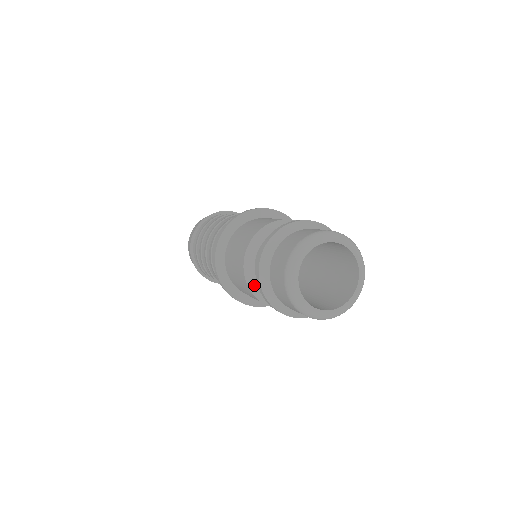
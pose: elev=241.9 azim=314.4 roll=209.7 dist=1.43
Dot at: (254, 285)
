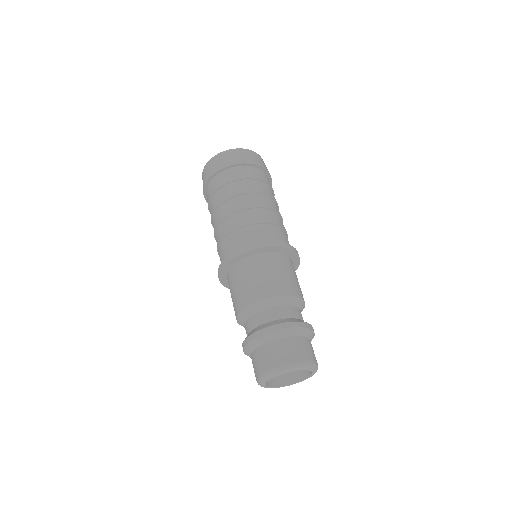
Dot at: occluded
